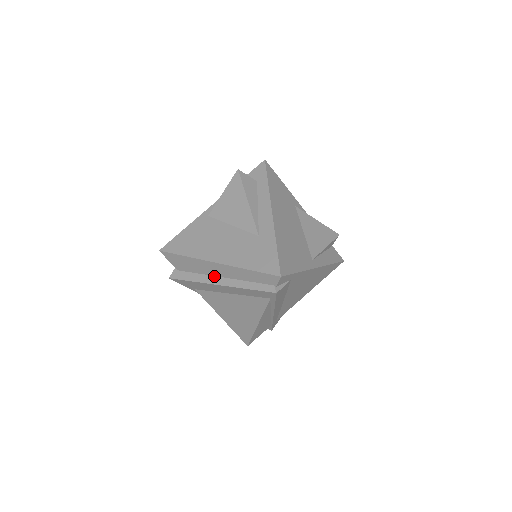
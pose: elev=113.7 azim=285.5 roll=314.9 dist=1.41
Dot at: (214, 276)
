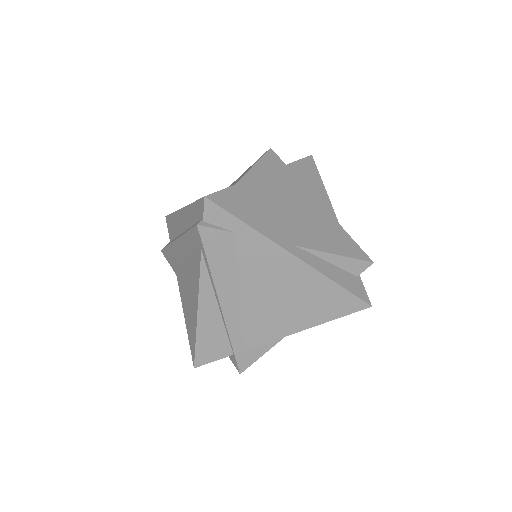
Dot at: occluded
